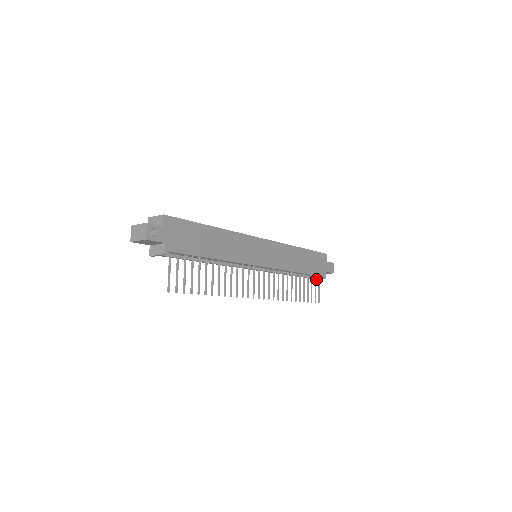
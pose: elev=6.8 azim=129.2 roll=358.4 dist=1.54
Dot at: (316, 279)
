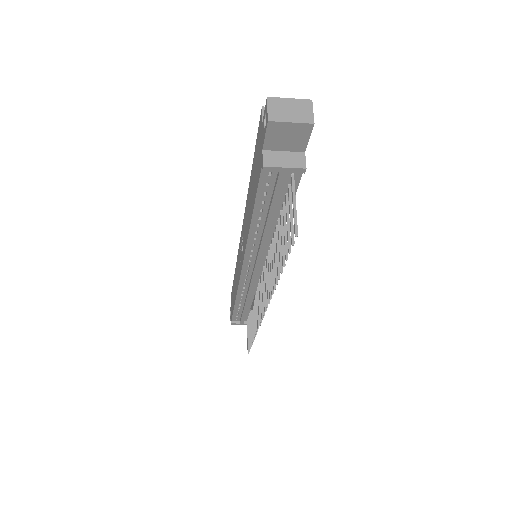
Dot at: (240, 323)
